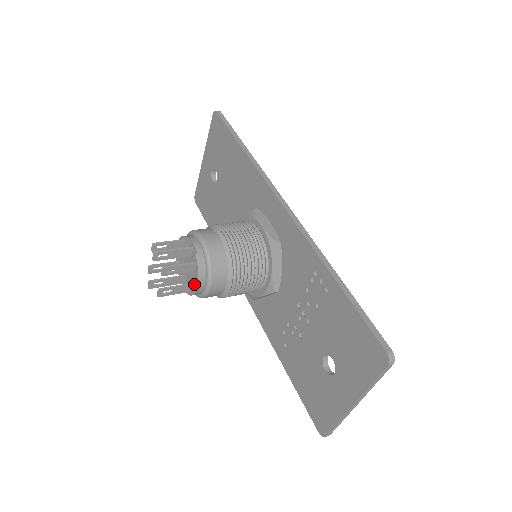
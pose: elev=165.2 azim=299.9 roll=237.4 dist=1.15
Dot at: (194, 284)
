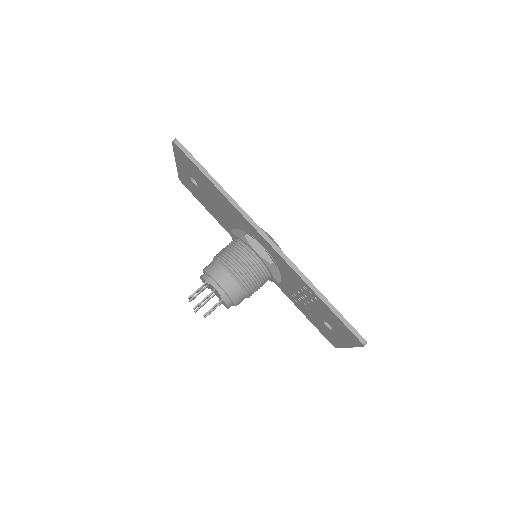
Dot at: occluded
